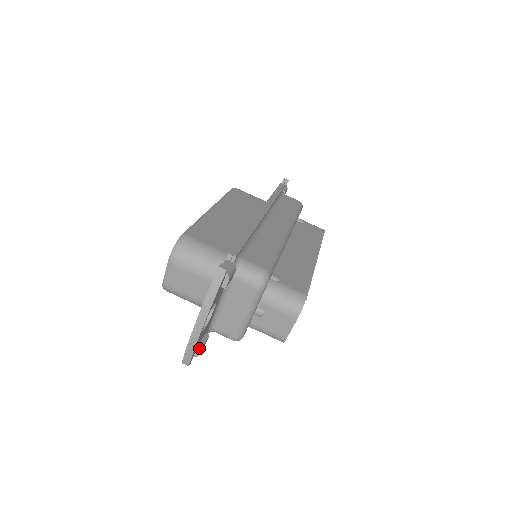
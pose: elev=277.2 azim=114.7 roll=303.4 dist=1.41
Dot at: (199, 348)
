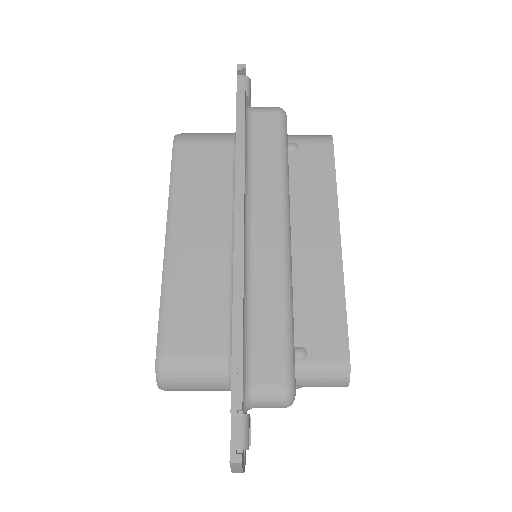
Dot at: occluded
